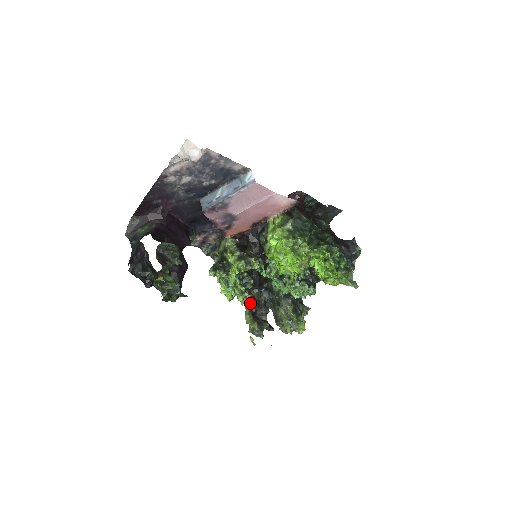
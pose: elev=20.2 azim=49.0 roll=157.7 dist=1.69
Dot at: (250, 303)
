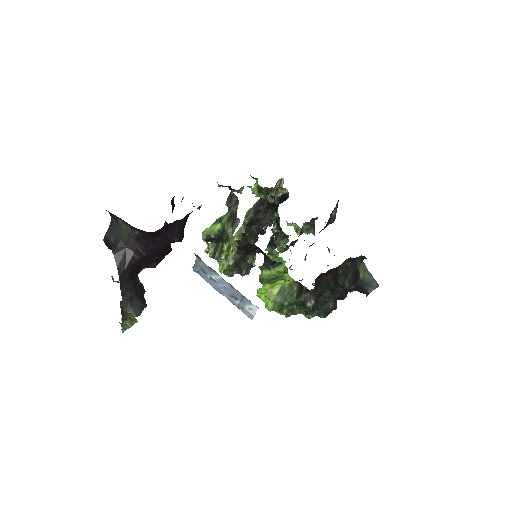
Dot at: (251, 221)
